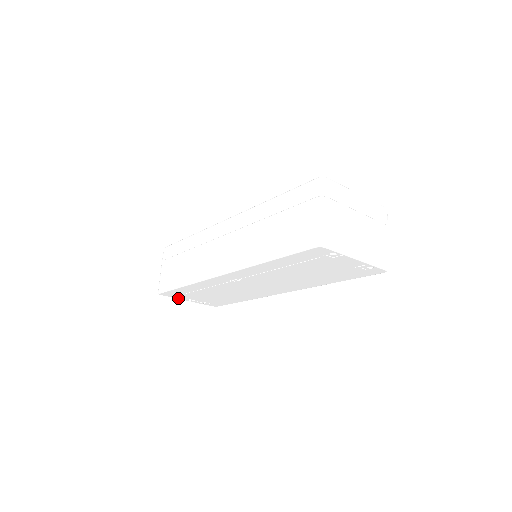
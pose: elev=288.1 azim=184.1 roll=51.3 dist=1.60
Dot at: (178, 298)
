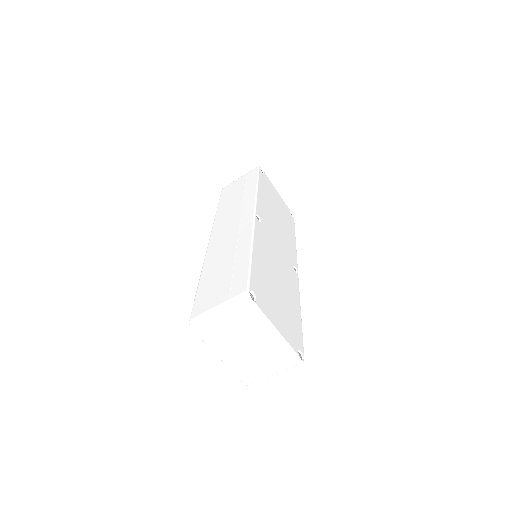
Dot at: occluded
